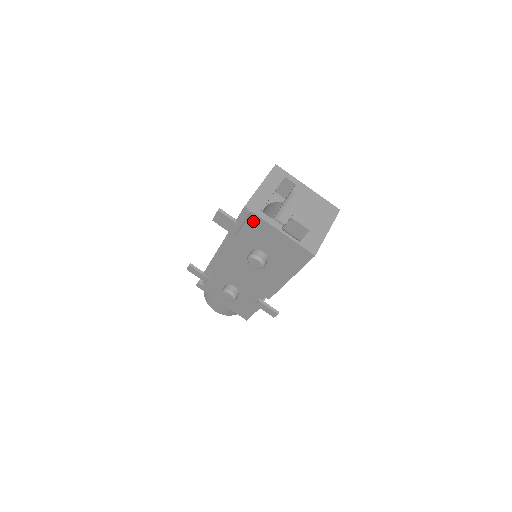
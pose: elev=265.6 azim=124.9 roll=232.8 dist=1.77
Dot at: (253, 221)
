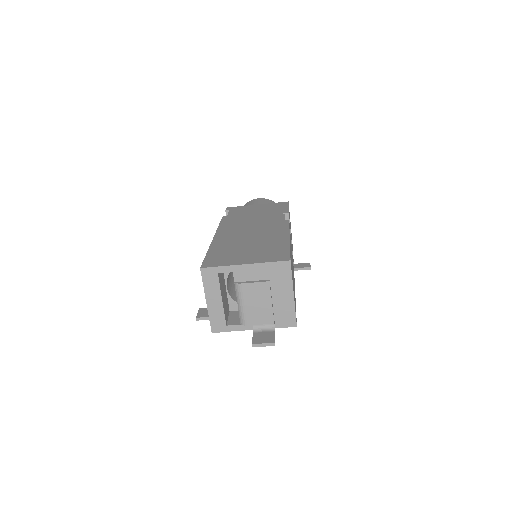
Dot at: occluded
